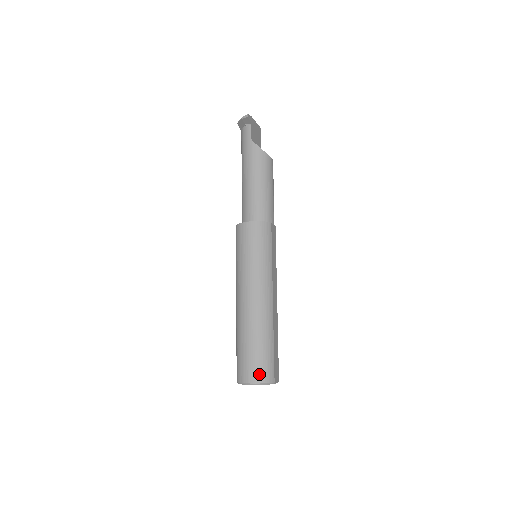
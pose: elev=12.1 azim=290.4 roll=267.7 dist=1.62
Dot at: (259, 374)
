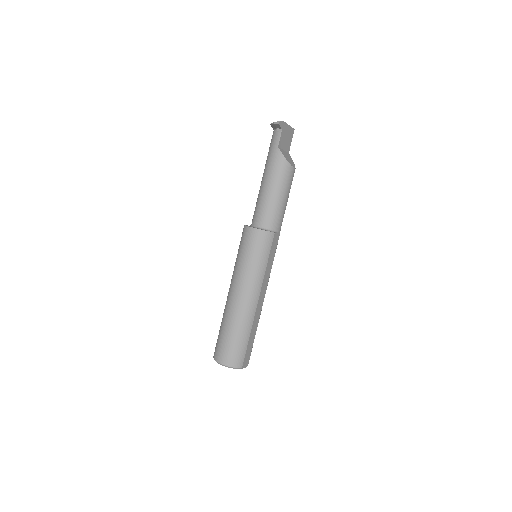
Dot at: (230, 359)
